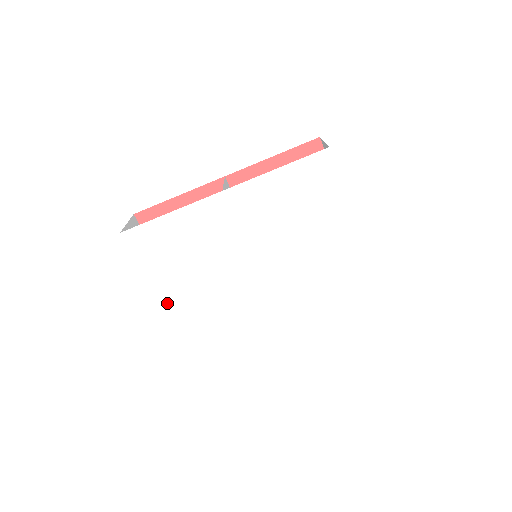
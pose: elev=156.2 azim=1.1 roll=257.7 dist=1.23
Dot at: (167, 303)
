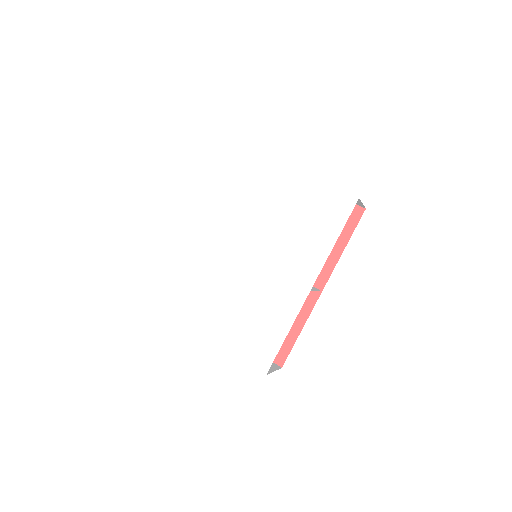
Dot at: (209, 332)
